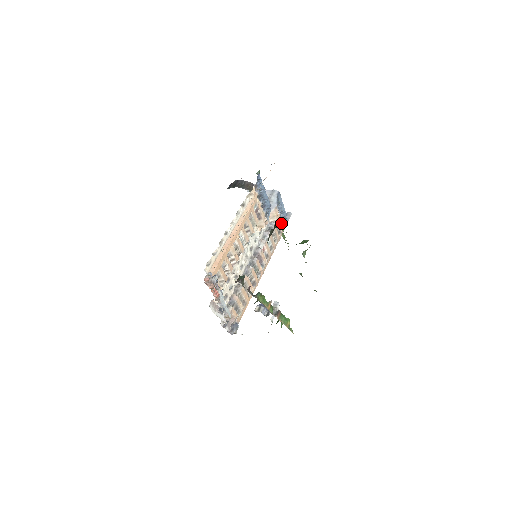
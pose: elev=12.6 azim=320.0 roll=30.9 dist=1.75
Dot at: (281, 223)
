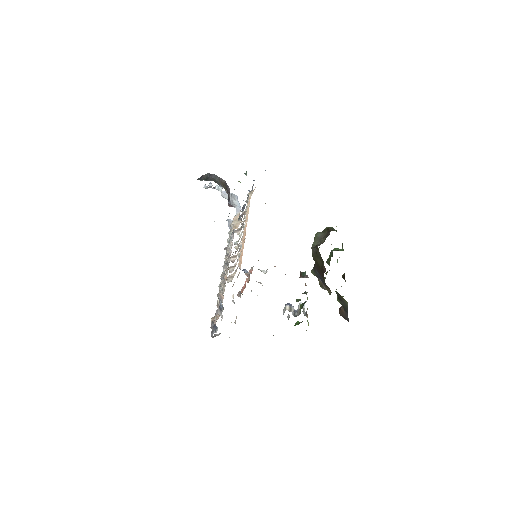
Dot at: (333, 228)
